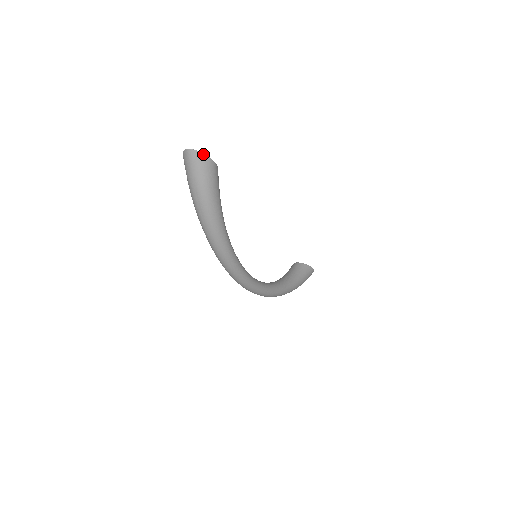
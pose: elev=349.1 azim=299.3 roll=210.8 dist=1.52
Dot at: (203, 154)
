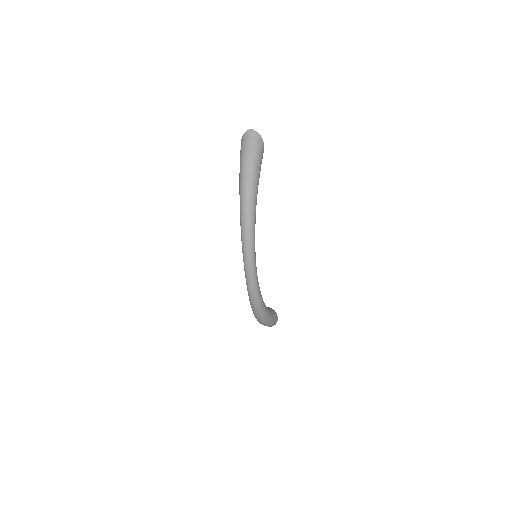
Dot at: (260, 136)
